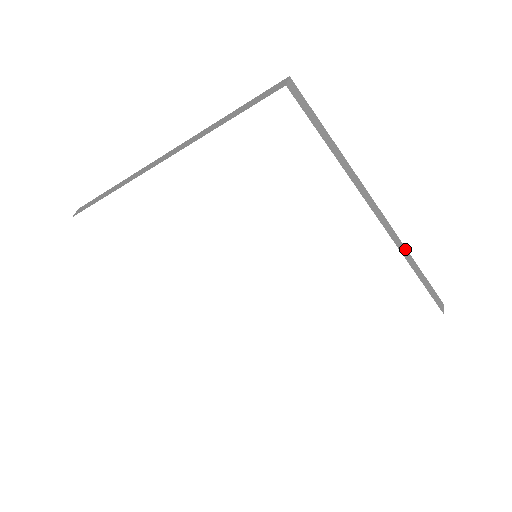
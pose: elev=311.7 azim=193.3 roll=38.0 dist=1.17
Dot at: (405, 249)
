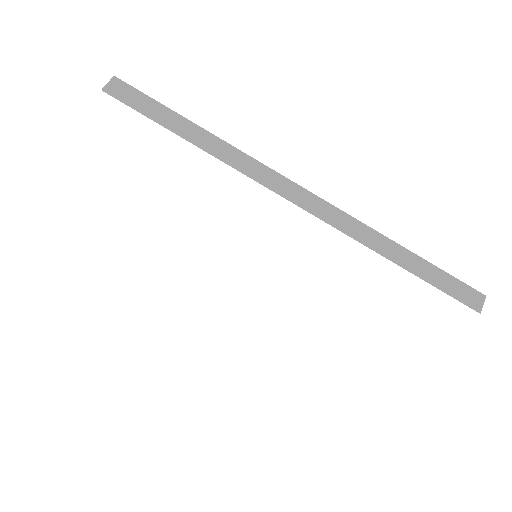
Dot at: occluded
